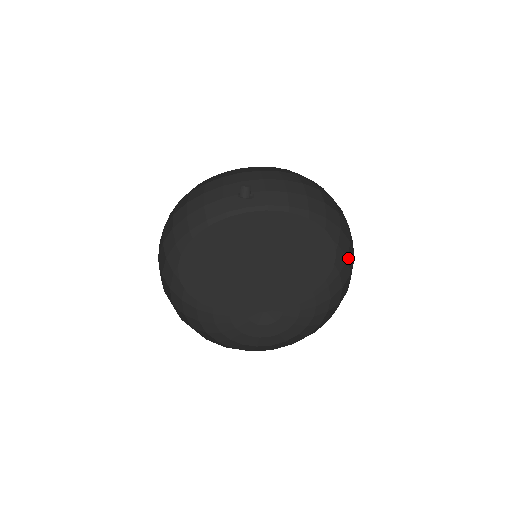
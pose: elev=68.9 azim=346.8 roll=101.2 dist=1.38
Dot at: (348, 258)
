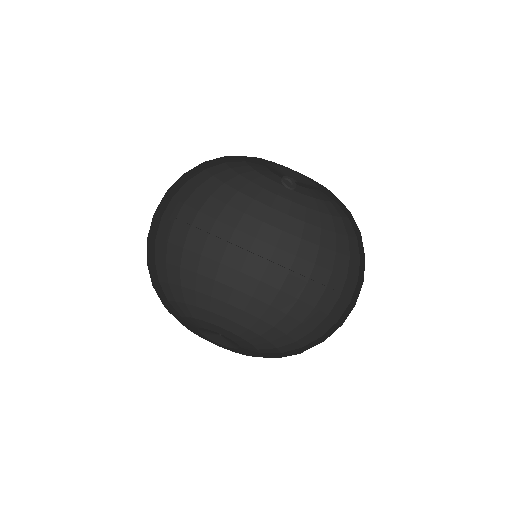
Dot at: (341, 318)
